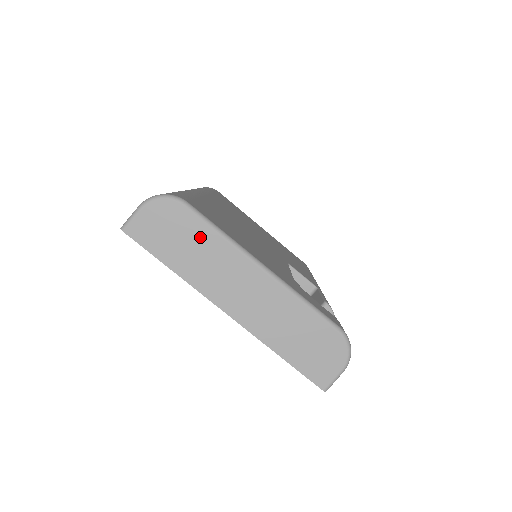
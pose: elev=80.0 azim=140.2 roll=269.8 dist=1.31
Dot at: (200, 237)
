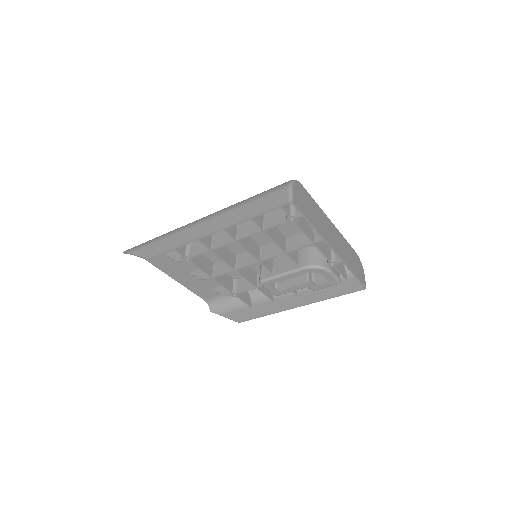
Dot at: (313, 204)
